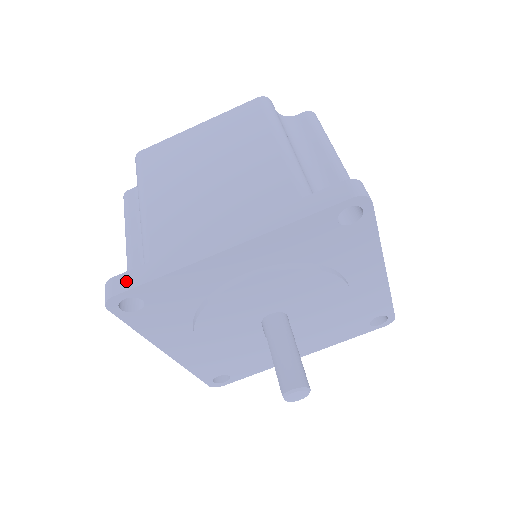
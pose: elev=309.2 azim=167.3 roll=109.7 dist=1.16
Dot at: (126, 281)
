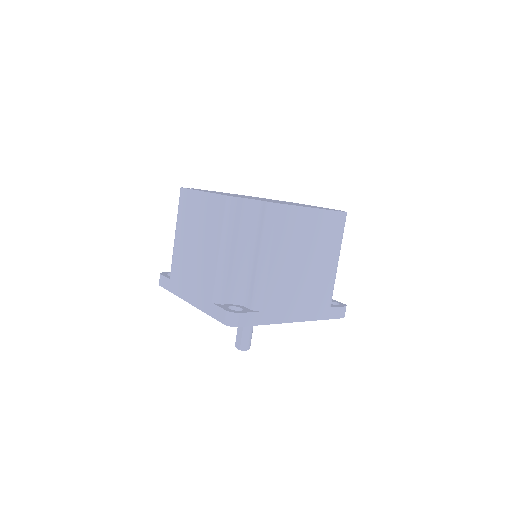
Dot at: (247, 320)
